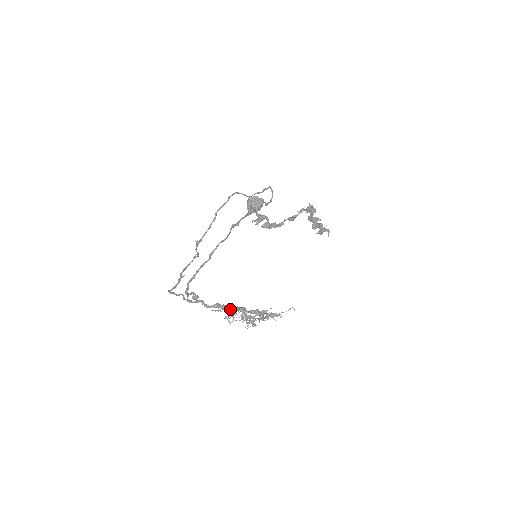
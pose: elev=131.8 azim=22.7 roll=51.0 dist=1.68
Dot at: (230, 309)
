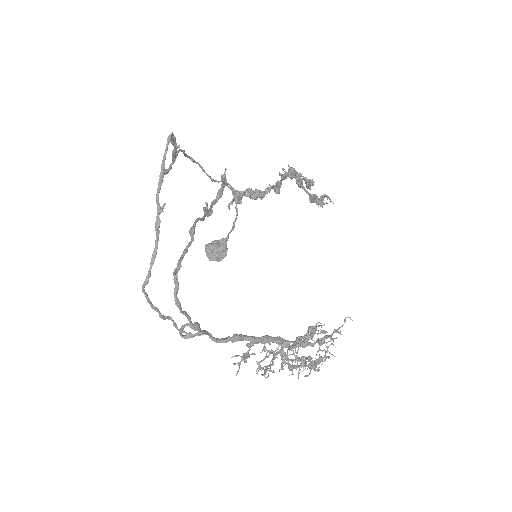
Dot at: (260, 339)
